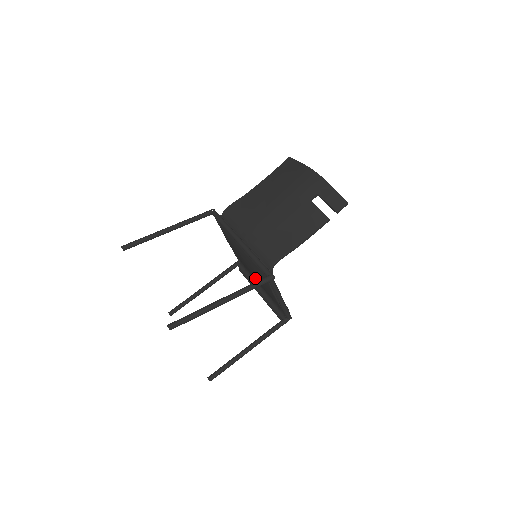
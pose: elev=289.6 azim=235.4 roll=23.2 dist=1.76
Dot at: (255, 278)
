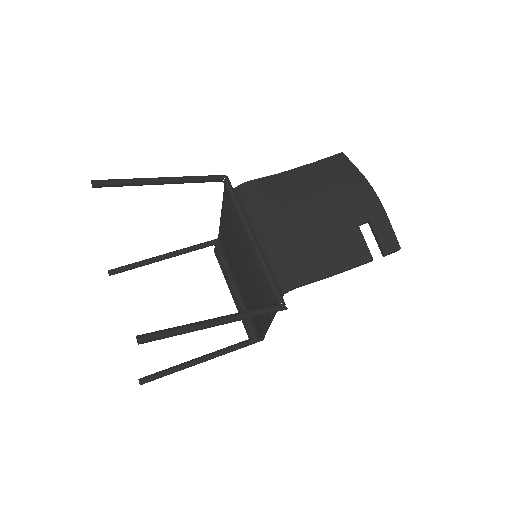
Dot at: (239, 276)
